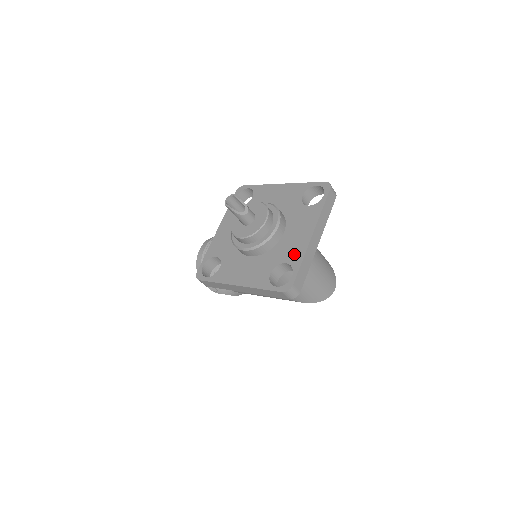
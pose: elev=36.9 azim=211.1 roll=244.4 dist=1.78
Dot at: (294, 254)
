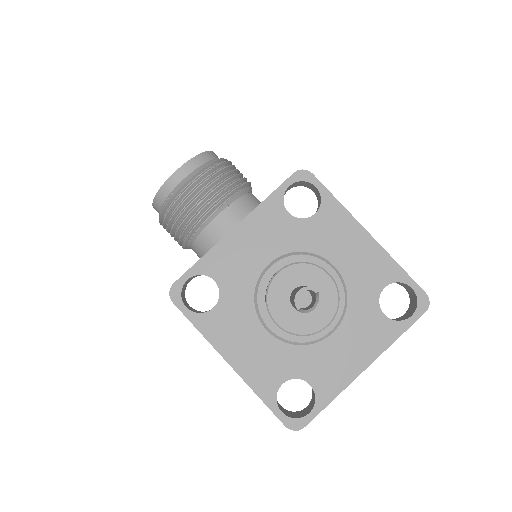
Dot at: (328, 381)
